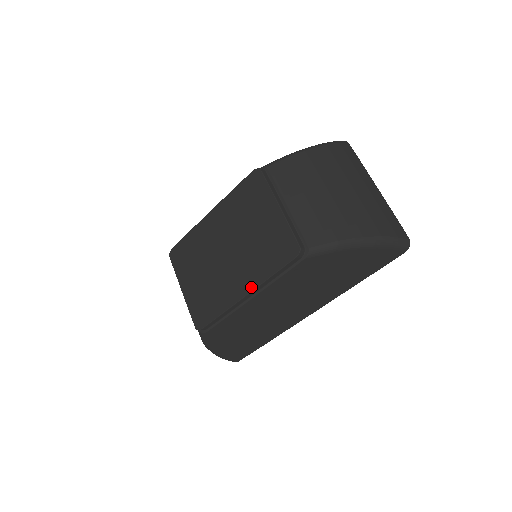
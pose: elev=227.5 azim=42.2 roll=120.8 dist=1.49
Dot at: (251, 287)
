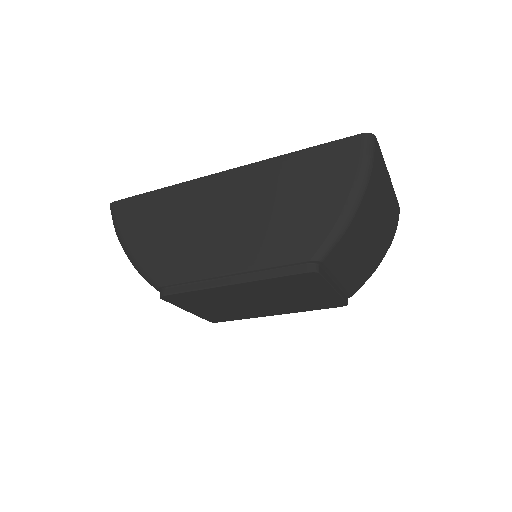
Dot at: (285, 313)
